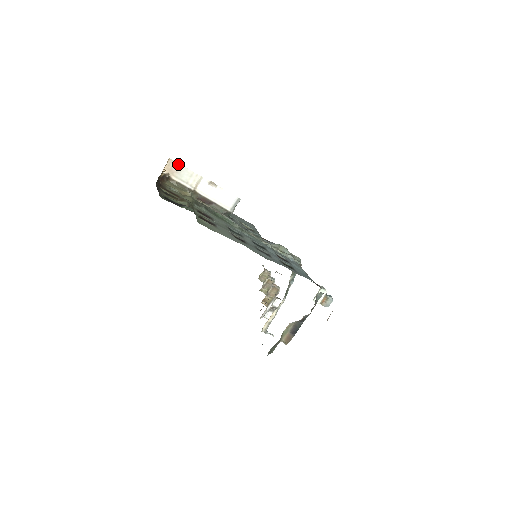
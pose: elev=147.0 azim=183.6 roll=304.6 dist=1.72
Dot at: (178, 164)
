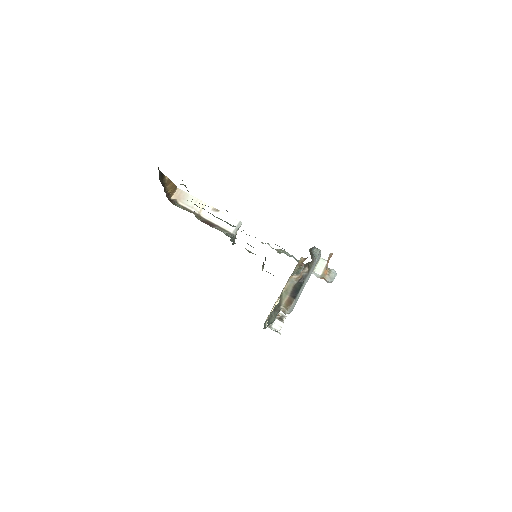
Dot at: (185, 193)
